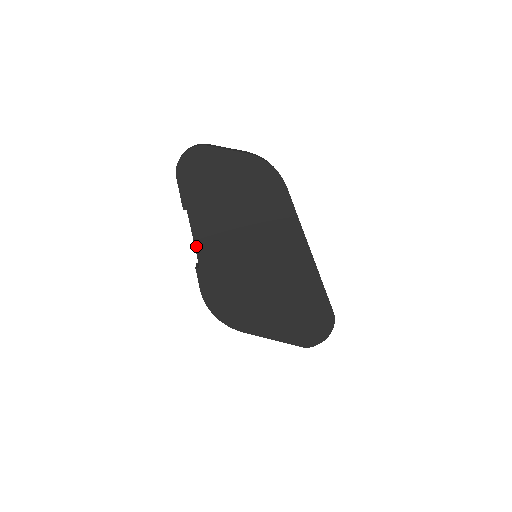
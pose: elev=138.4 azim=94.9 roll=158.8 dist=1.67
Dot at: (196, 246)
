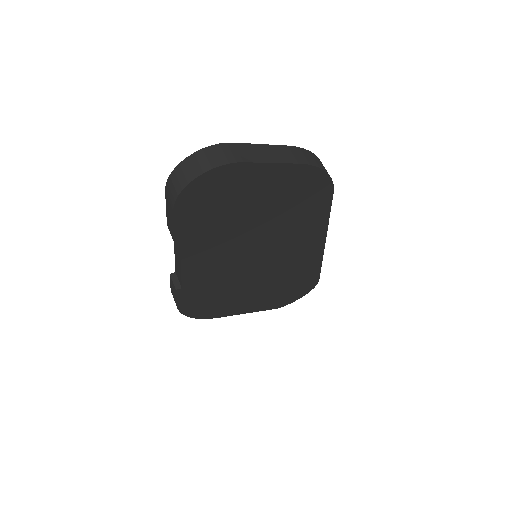
Dot at: (183, 272)
